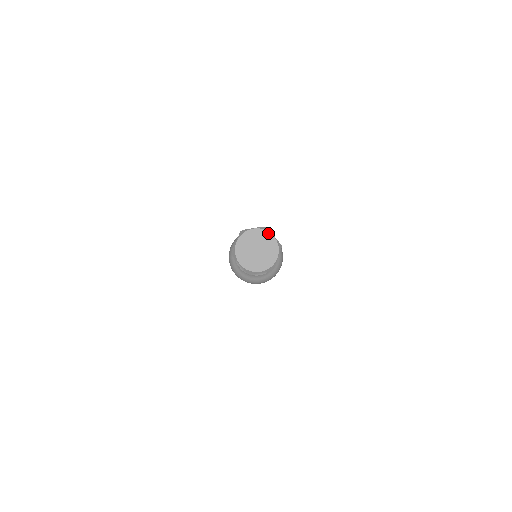
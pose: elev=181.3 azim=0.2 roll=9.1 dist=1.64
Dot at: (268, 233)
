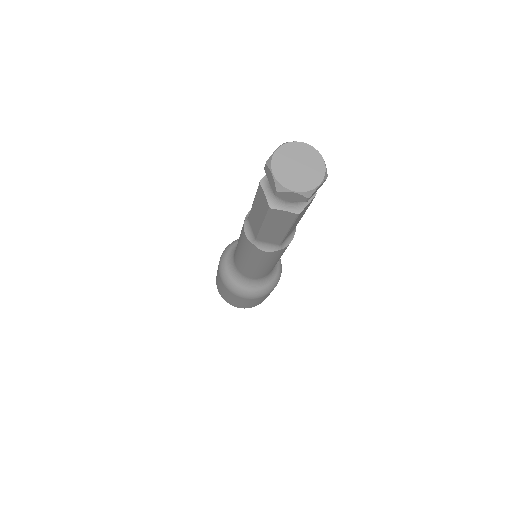
Dot at: (294, 143)
